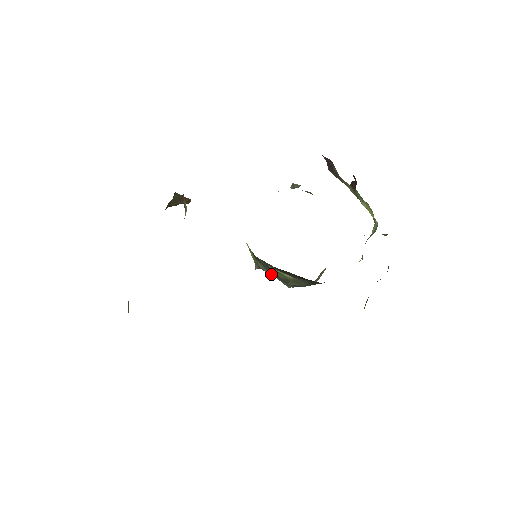
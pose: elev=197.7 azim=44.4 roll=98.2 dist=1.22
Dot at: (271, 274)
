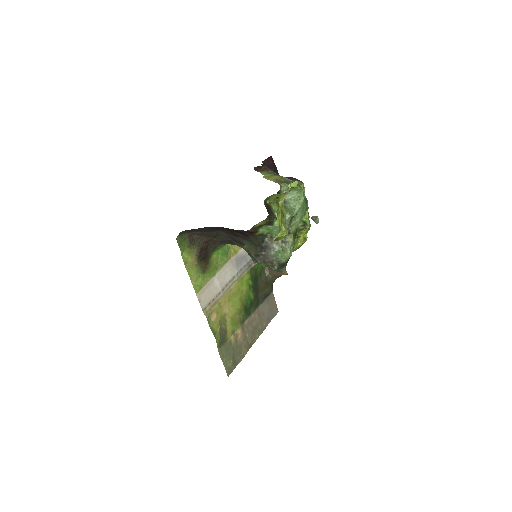
Dot at: occluded
